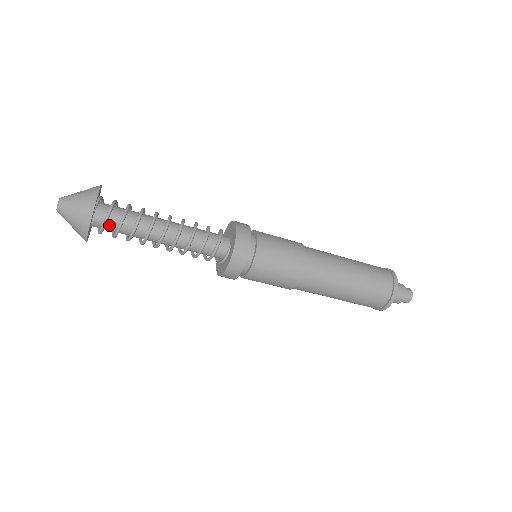
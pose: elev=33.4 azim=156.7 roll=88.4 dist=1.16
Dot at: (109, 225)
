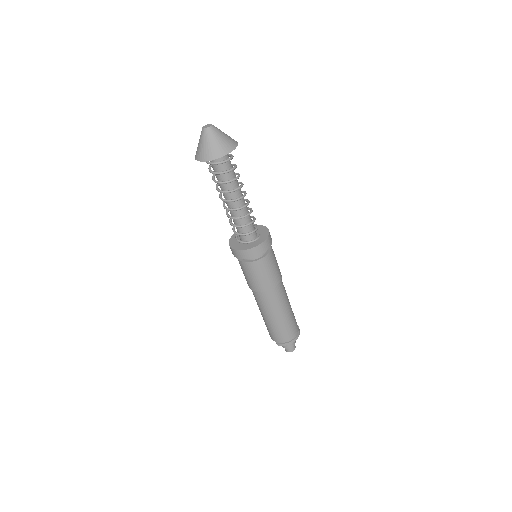
Dot at: (224, 164)
